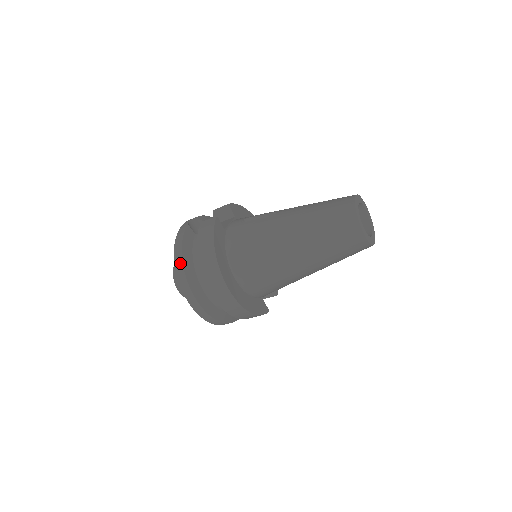
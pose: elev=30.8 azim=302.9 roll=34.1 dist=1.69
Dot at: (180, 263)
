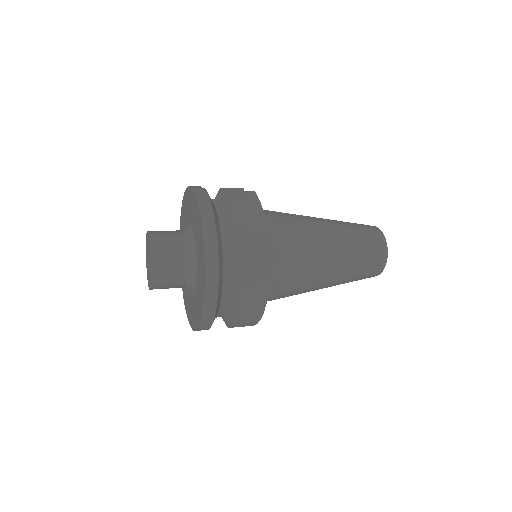
Dot at: (212, 226)
